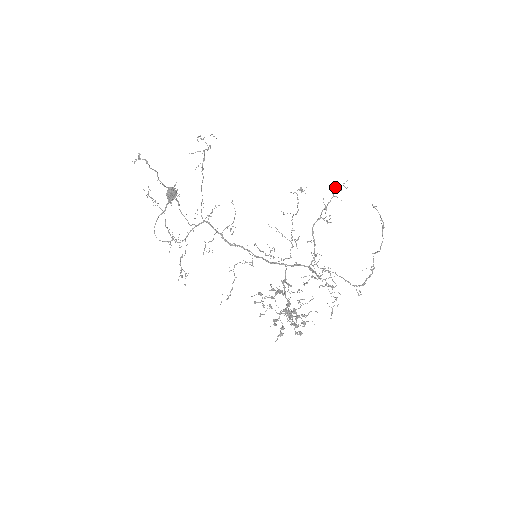
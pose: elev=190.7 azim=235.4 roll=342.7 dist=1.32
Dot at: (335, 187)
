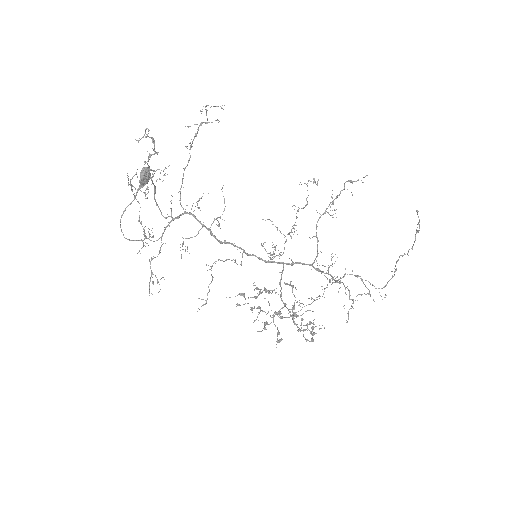
Dot at: (350, 180)
